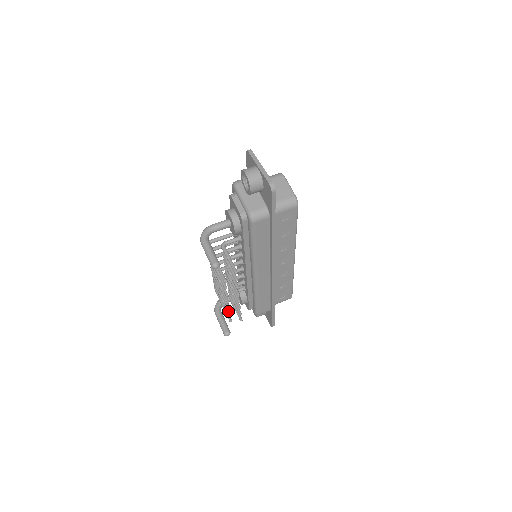
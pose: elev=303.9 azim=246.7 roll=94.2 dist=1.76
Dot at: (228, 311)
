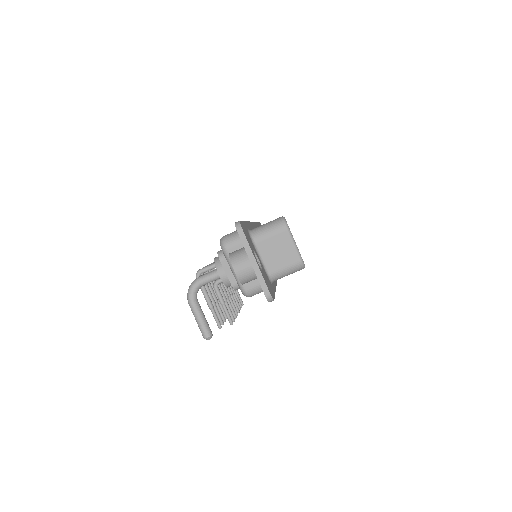
Dot at: occluded
